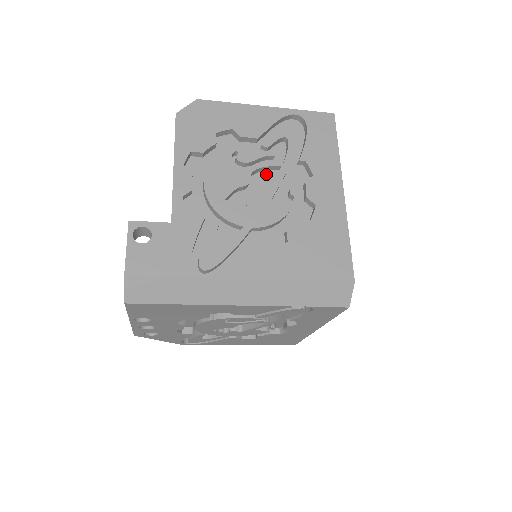
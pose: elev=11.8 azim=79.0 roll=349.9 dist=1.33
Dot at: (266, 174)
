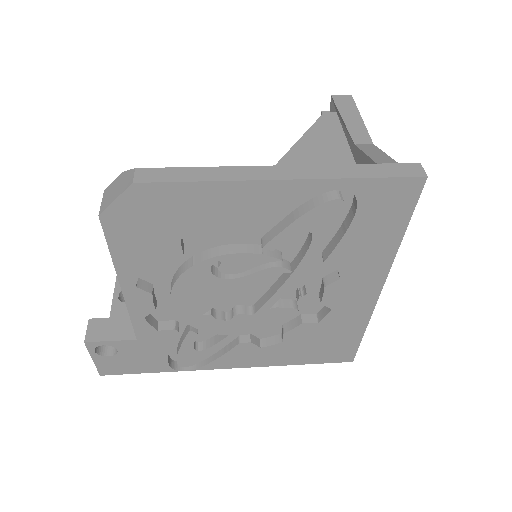
Dot at: occluded
